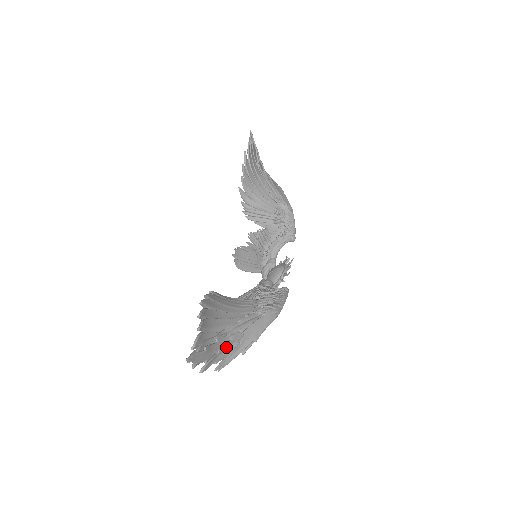
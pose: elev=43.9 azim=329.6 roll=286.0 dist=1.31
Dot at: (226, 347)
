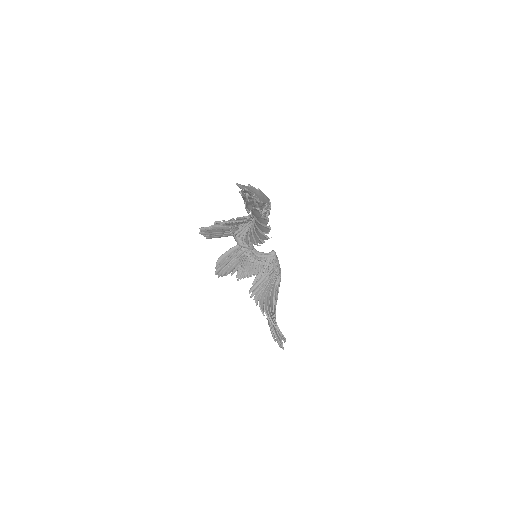
Dot at: occluded
